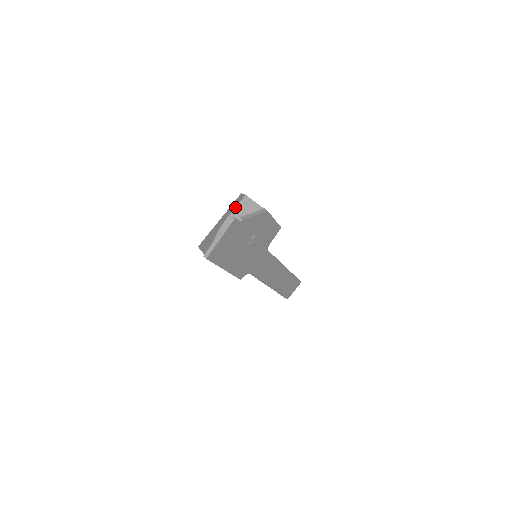
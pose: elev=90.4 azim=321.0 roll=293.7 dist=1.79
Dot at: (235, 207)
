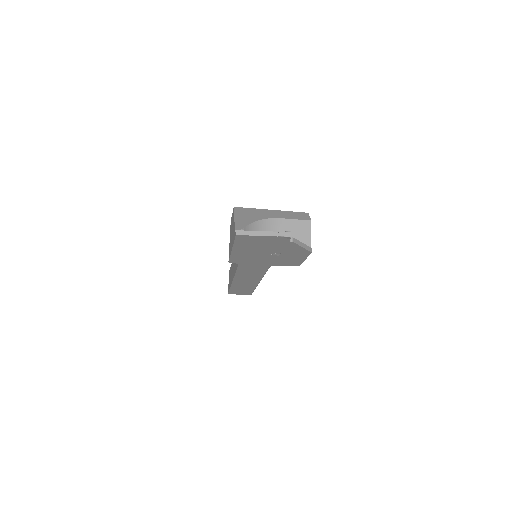
Dot at: (294, 219)
